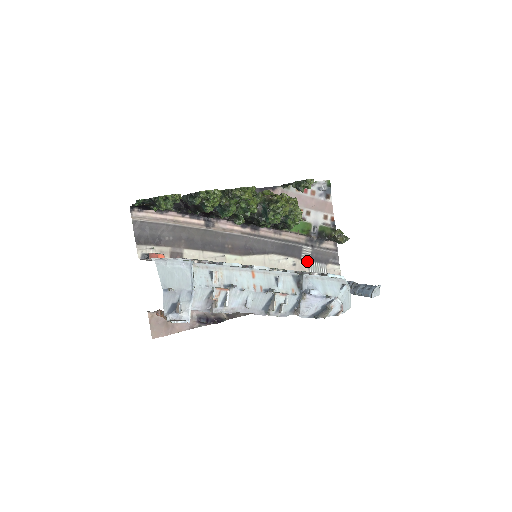
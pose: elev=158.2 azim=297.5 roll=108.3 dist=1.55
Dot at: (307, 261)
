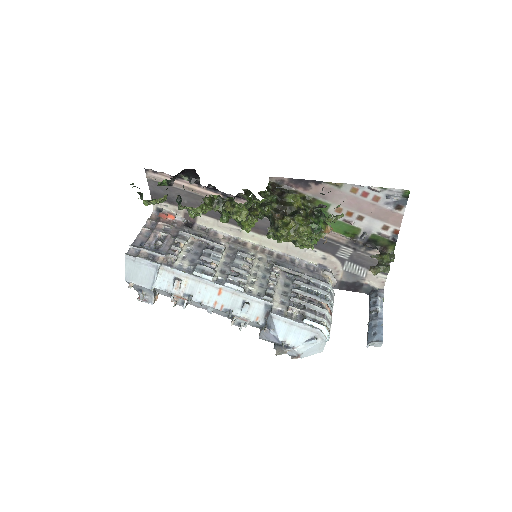
Dot at: (343, 259)
